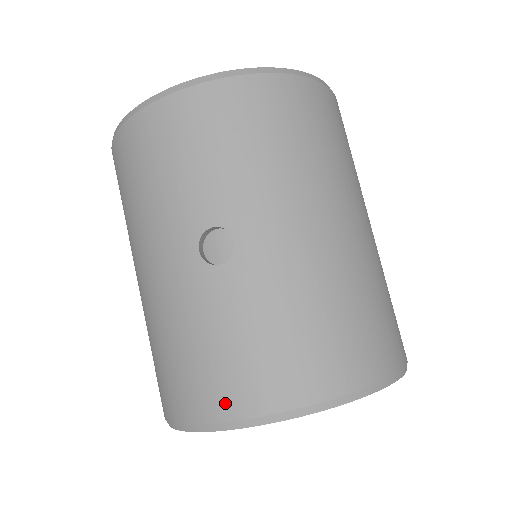
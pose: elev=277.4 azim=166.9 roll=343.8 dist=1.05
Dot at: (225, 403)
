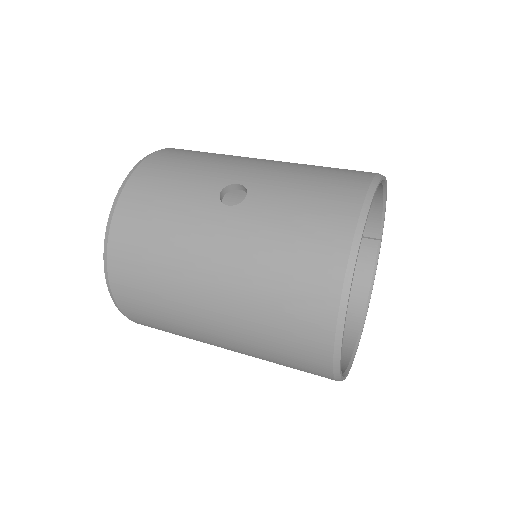
Dot at: (340, 230)
